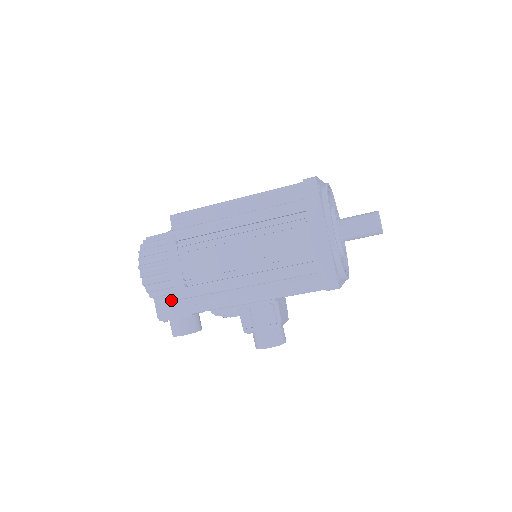
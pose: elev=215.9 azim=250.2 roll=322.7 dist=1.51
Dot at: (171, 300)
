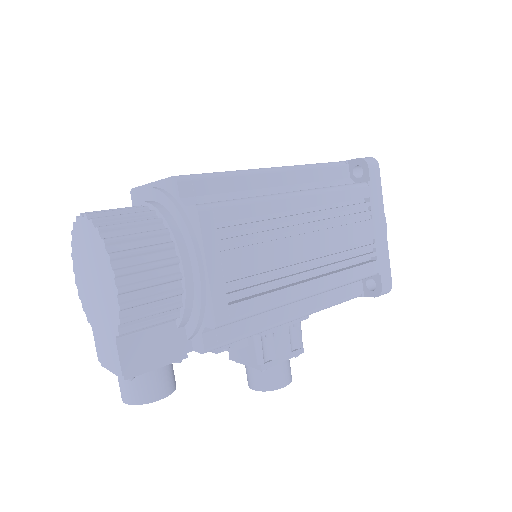
Dot at: (151, 335)
